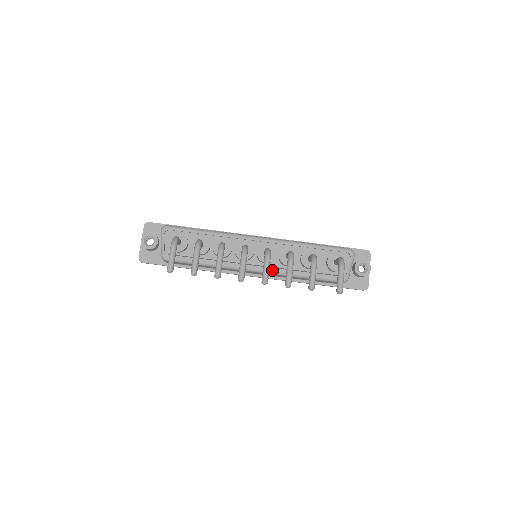
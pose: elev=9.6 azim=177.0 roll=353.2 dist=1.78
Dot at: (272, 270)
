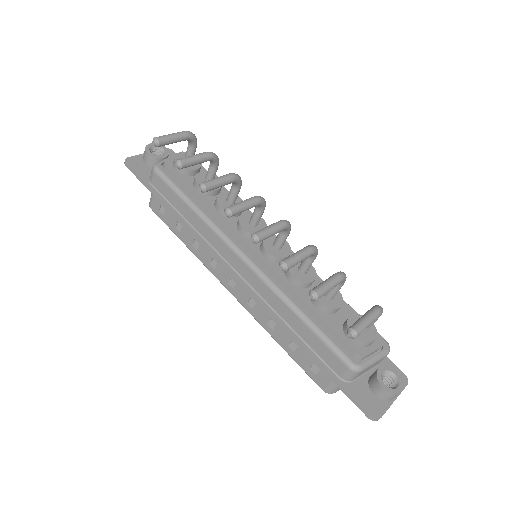
Dot at: (266, 273)
